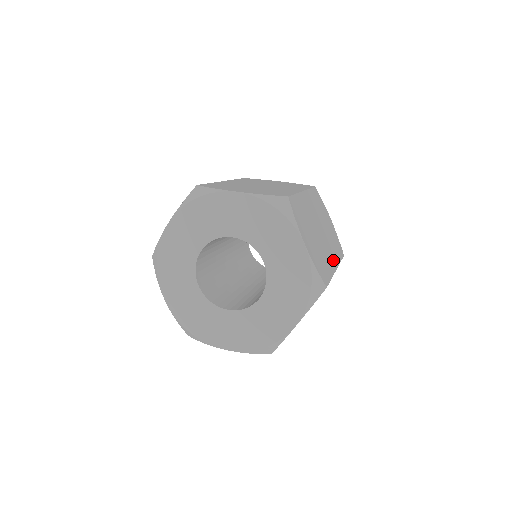
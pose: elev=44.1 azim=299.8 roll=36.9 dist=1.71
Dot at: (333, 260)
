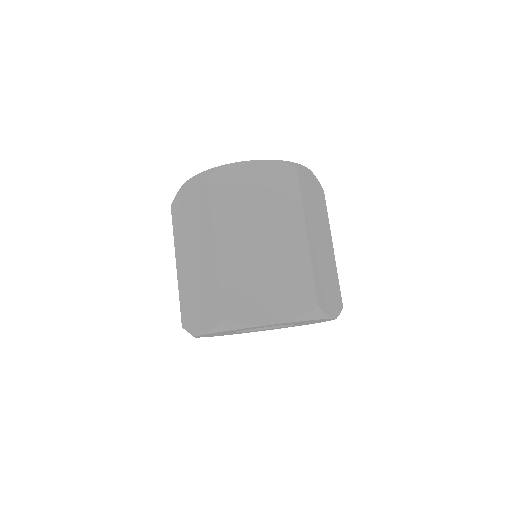
Dot at: (330, 244)
